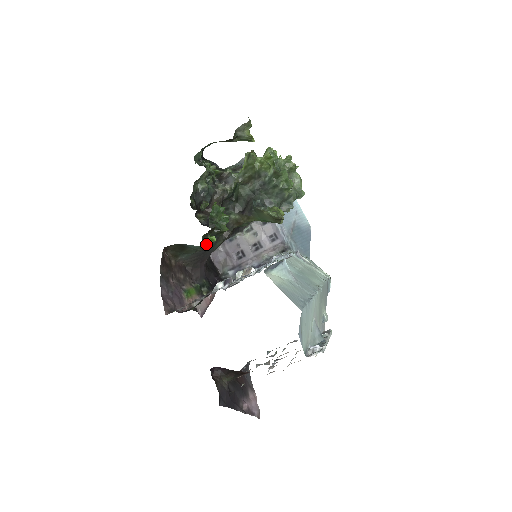
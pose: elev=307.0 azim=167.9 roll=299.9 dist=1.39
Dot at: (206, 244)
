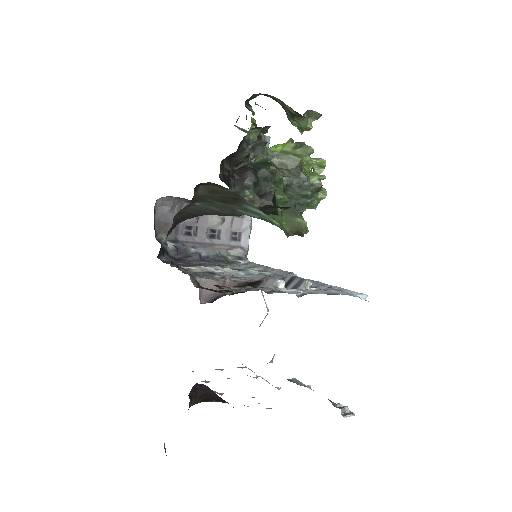
Dot at: (281, 222)
